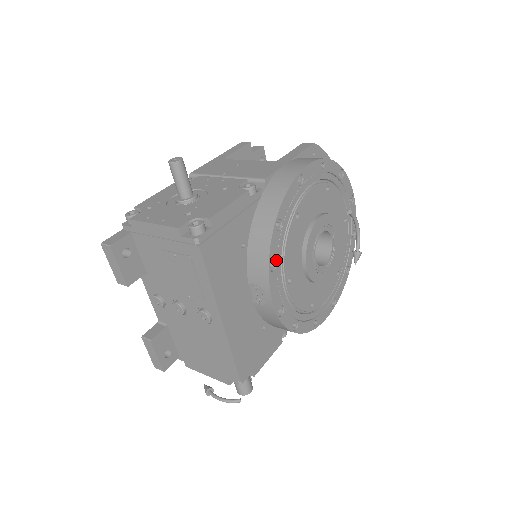
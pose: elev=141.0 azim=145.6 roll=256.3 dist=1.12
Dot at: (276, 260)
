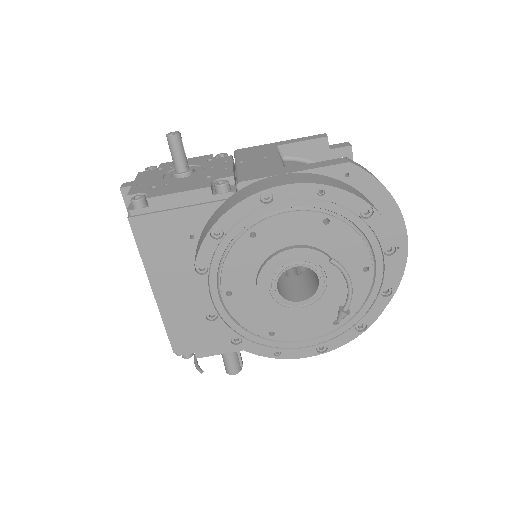
Dot at: (209, 266)
